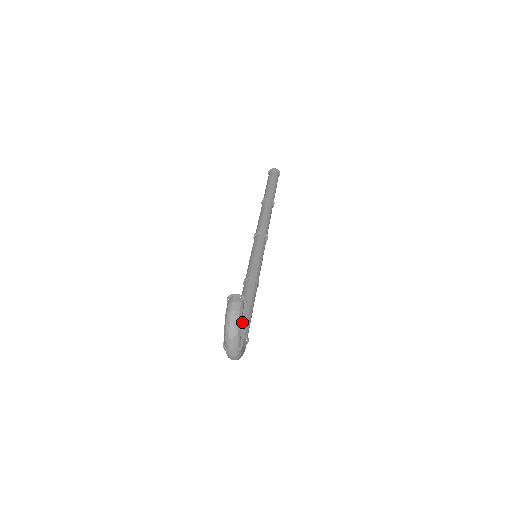
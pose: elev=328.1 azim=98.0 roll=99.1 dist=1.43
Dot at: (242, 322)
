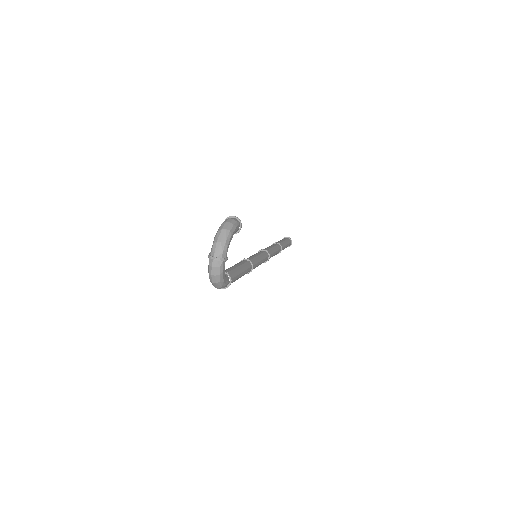
Dot at: (230, 270)
